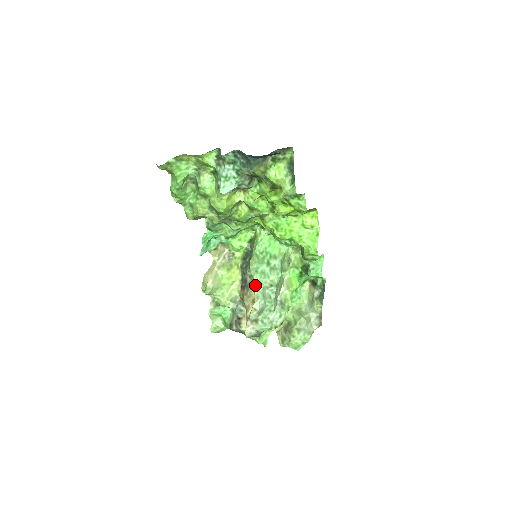
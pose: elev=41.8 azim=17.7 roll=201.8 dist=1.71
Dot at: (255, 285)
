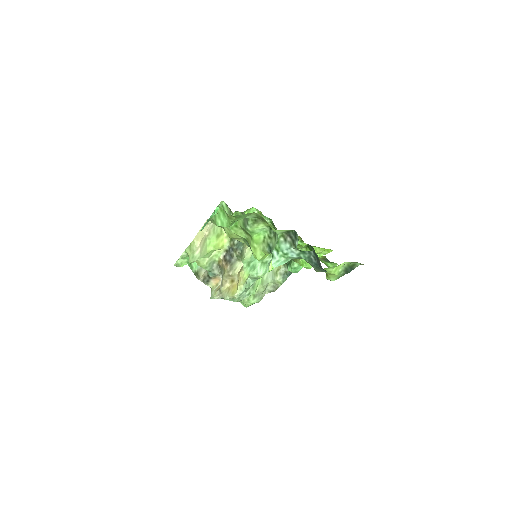
Dot at: (243, 278)
